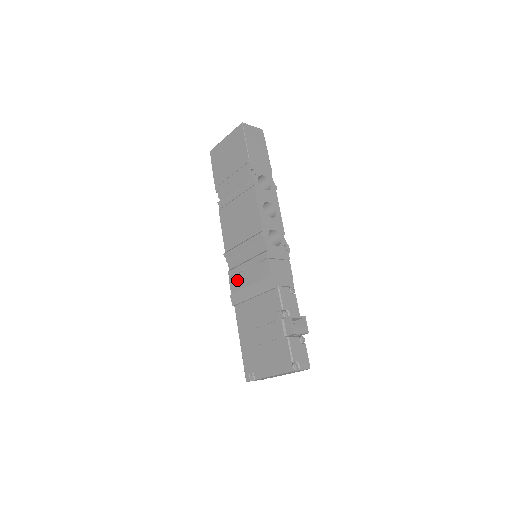
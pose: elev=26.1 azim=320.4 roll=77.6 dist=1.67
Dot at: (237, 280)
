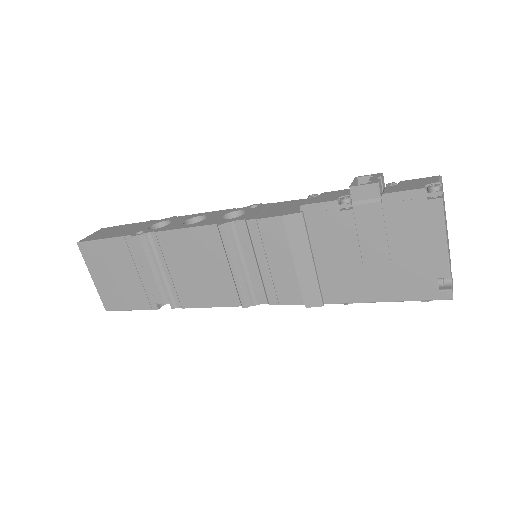
Dot at: (283, 288)
